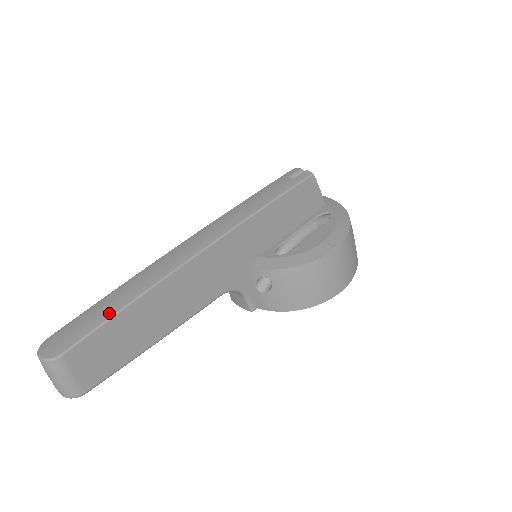
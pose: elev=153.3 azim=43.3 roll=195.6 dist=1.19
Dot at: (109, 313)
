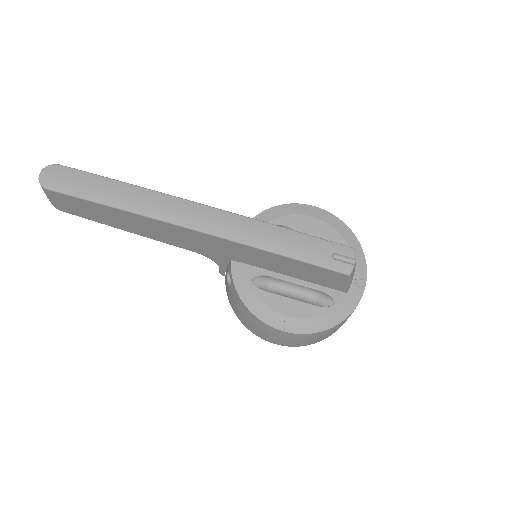
Dot at: (94, 196)
